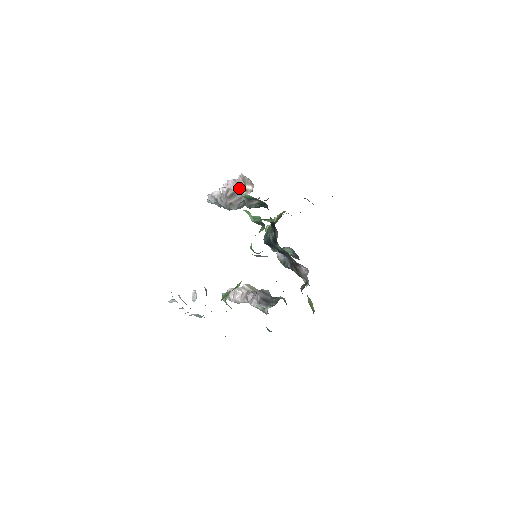
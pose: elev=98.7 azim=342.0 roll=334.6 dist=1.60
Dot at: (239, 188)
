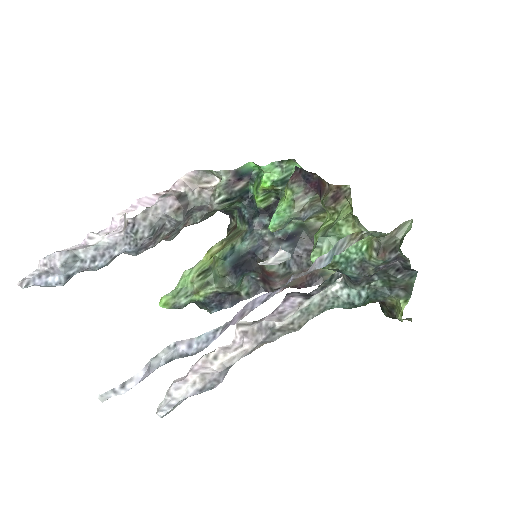
Dot at: (185, 191)
